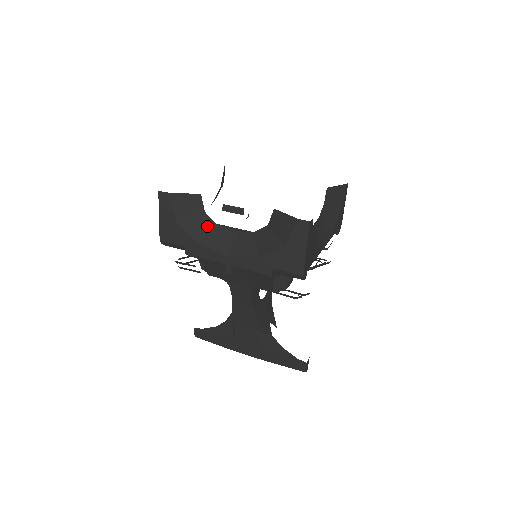
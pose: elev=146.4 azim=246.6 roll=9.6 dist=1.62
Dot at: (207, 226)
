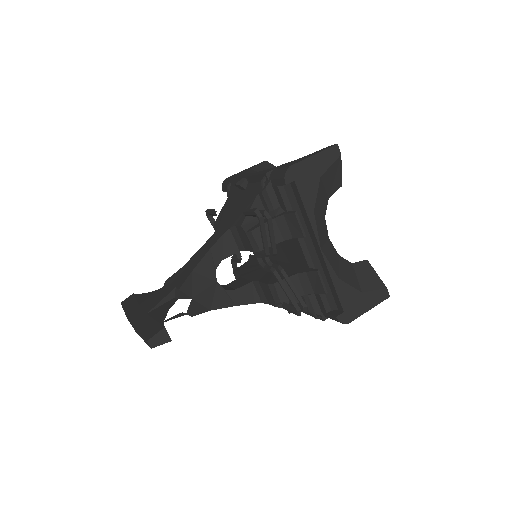
Dot at: occluded
